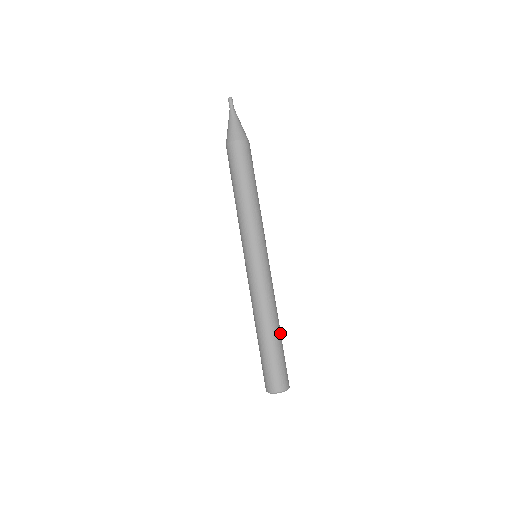
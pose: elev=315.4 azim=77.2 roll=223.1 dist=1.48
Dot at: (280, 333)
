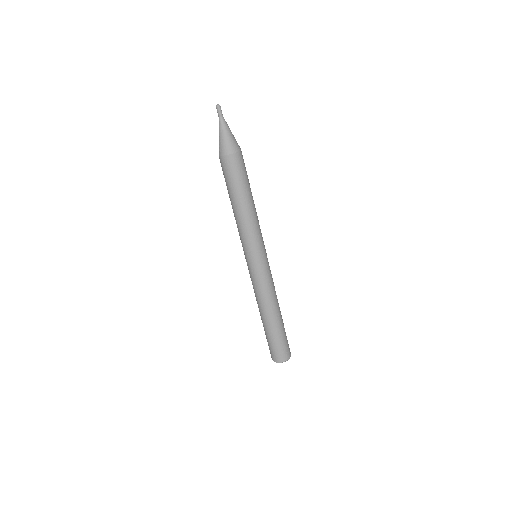
Dot at: (281, 318)
